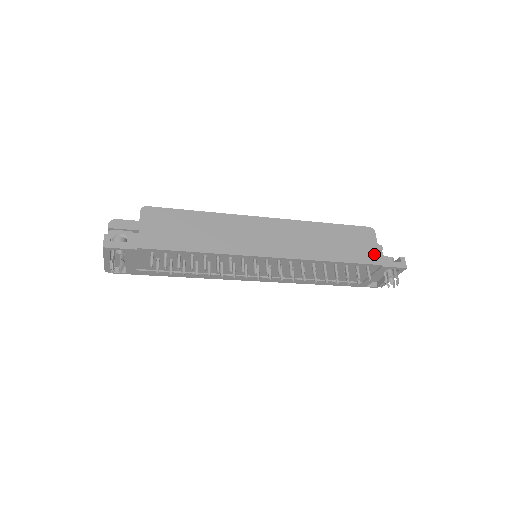
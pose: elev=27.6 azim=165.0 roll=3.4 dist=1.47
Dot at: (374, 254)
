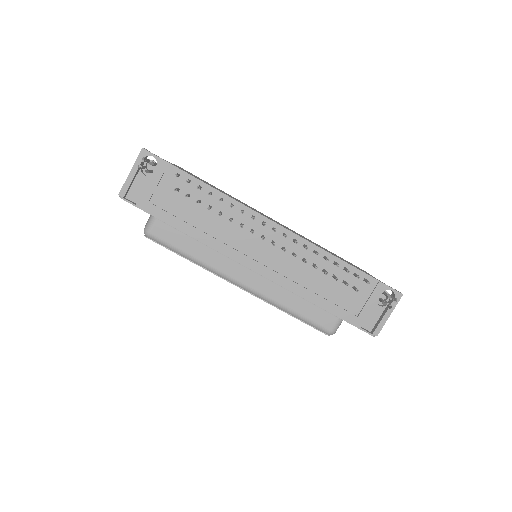
Dot at: (370, 275)
